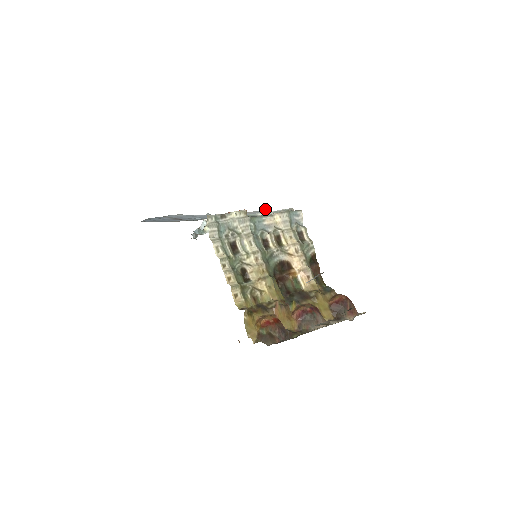
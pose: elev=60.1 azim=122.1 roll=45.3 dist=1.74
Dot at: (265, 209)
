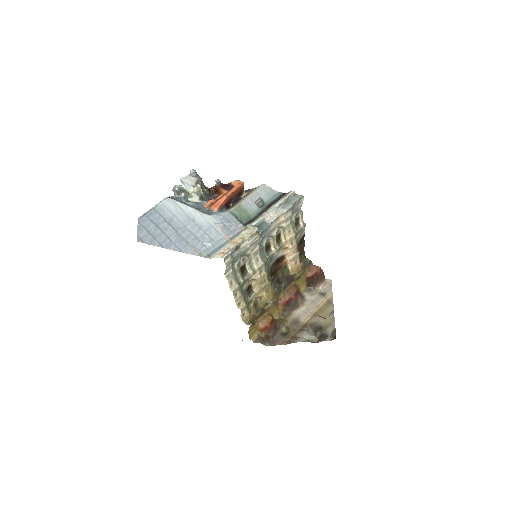
Dot at: (264, 184)
